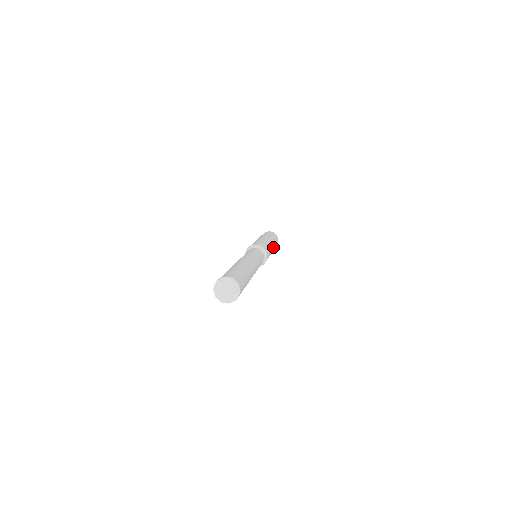
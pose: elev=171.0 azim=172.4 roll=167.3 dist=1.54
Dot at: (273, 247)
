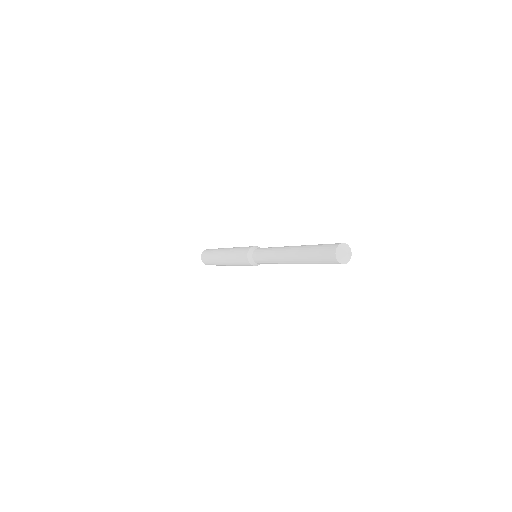
Dot at: occluded
